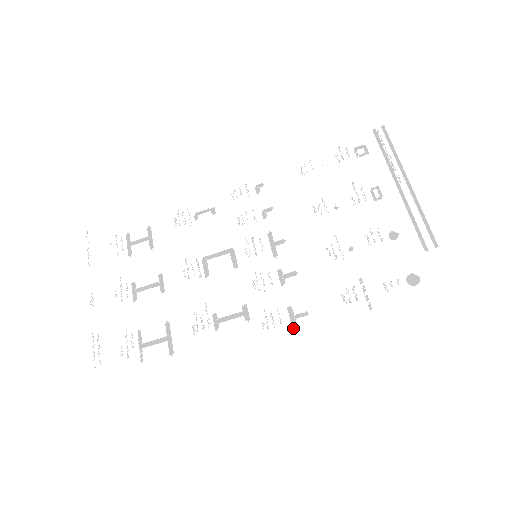
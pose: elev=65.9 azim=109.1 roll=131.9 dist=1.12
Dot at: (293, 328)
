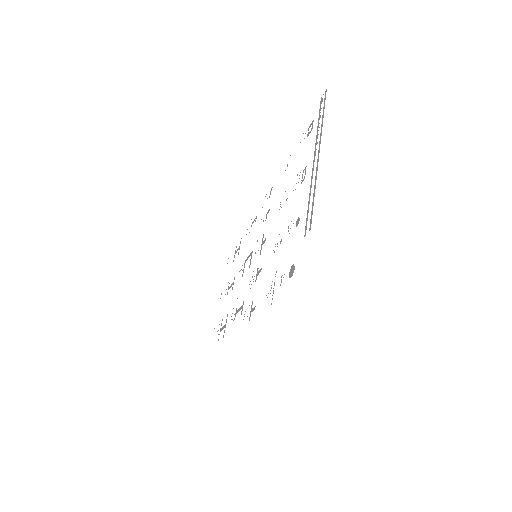
Dot at: occluded
